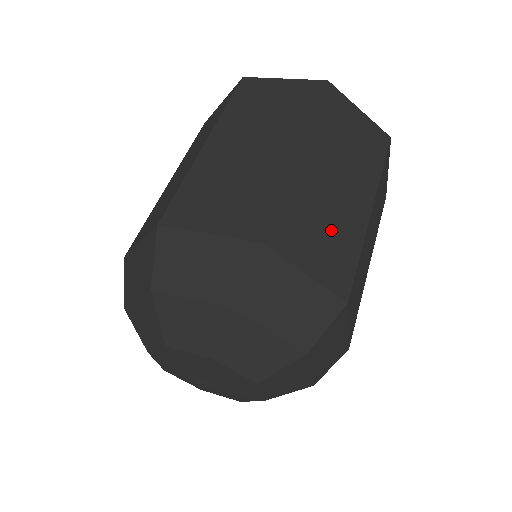
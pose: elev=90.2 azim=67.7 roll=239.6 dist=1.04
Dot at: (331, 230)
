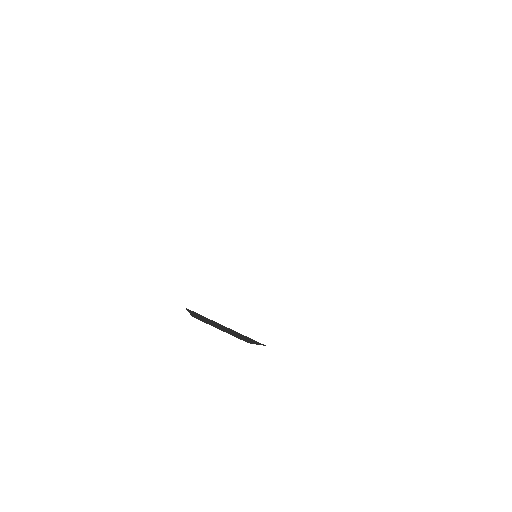
Dot at: occluded
